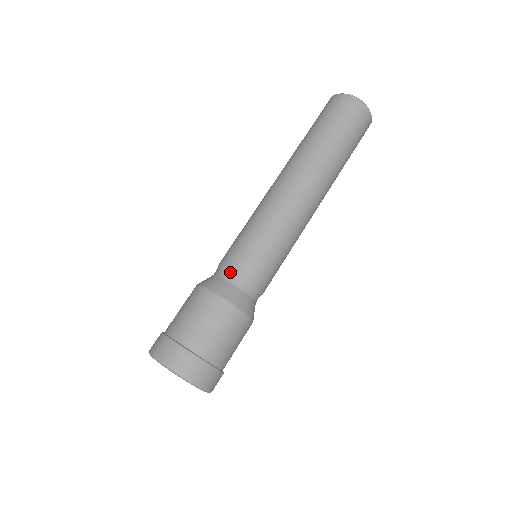
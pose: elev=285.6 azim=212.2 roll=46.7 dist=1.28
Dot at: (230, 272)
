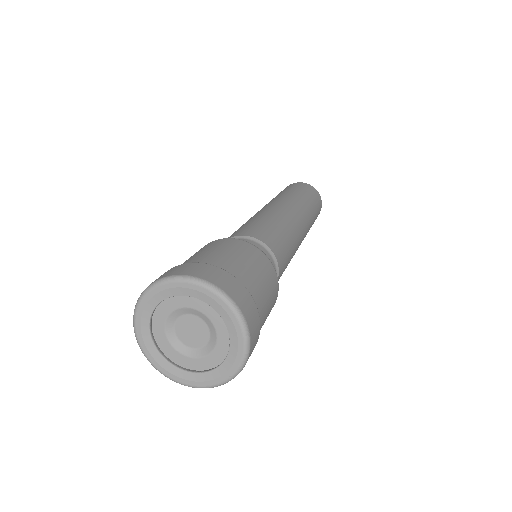
Dot at: (246, 238)
